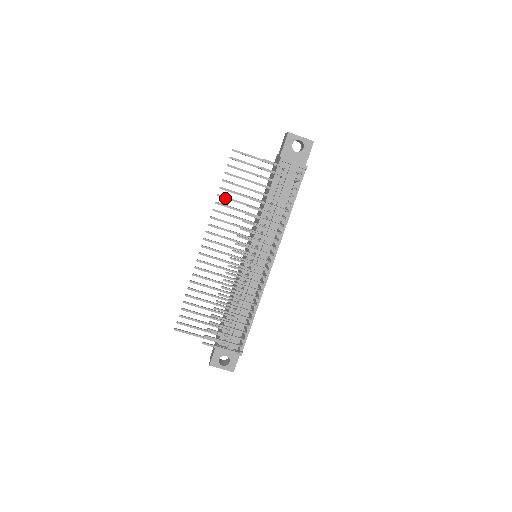
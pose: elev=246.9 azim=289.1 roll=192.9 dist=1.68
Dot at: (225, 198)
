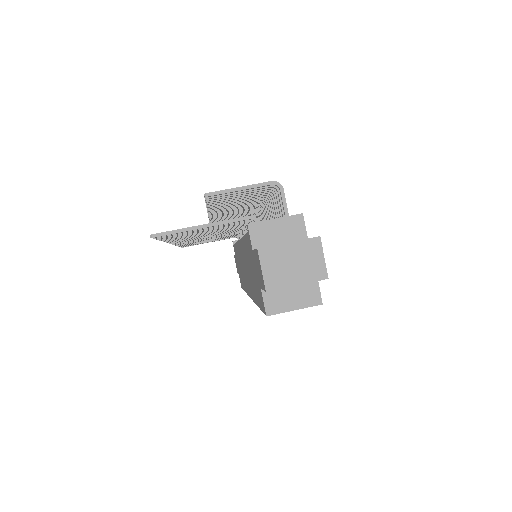
Dot at: occluded
